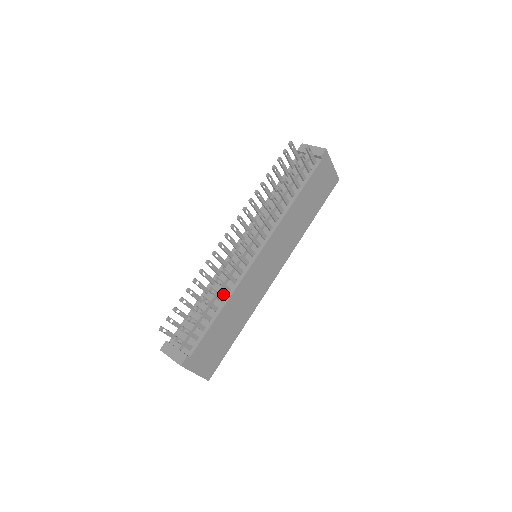
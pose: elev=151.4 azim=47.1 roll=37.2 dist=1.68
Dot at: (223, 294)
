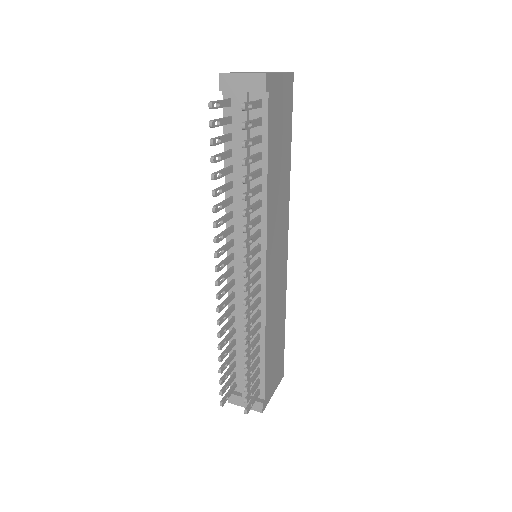
Dot at: occluded
